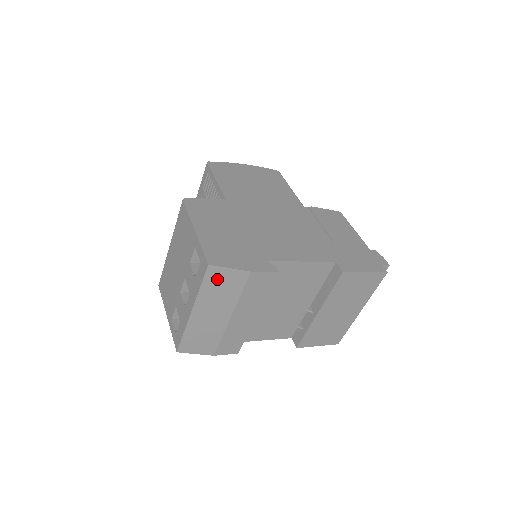
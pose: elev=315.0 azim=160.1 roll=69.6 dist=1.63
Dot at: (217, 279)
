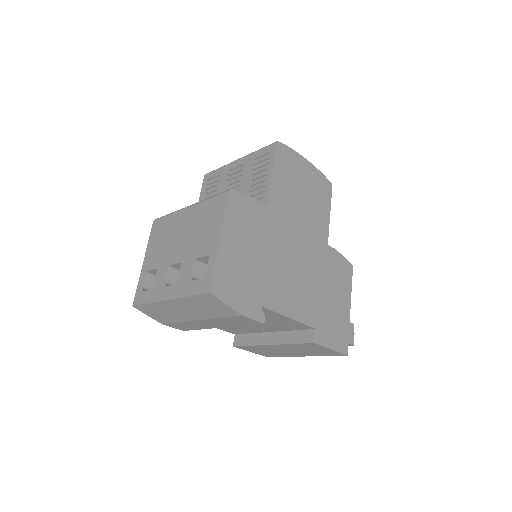
Dot at: (209, 301)
